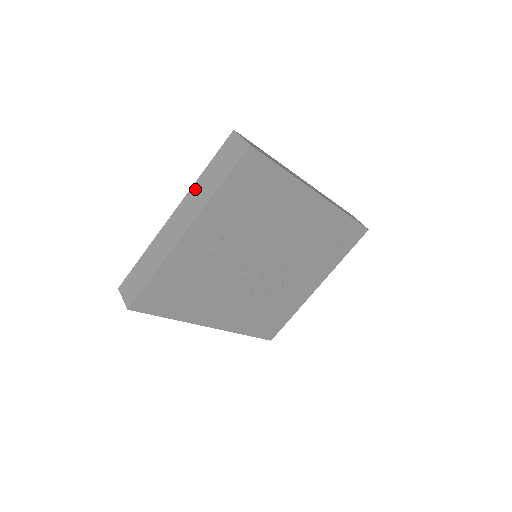
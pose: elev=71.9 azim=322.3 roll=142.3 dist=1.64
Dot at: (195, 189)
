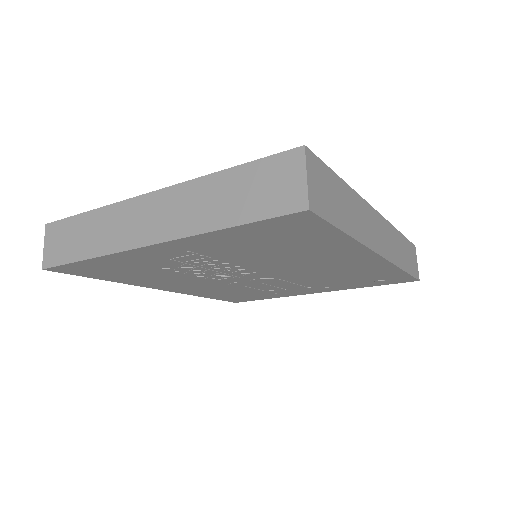
Dot at: (196, 189)
